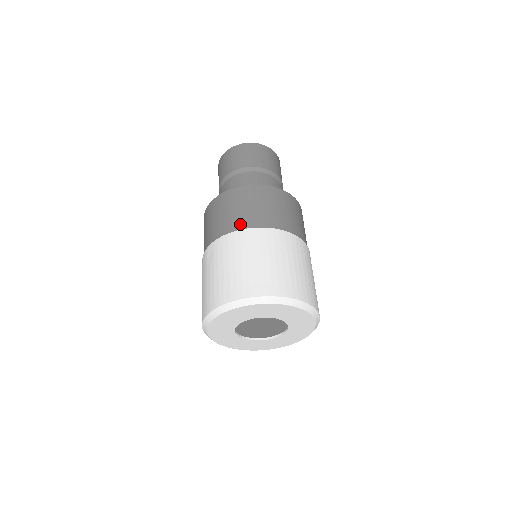
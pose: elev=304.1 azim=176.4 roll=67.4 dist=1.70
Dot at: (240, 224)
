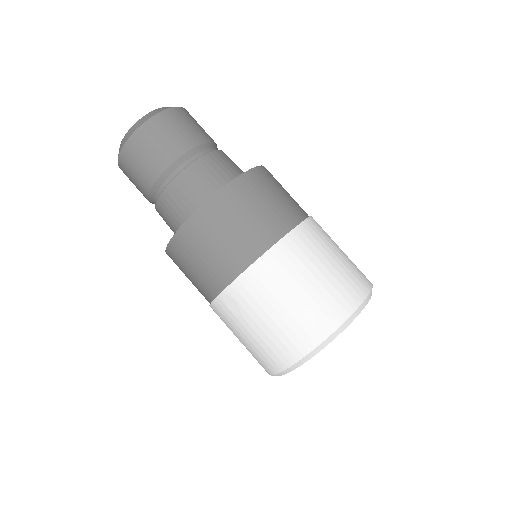
Dot at: (248, 253)
